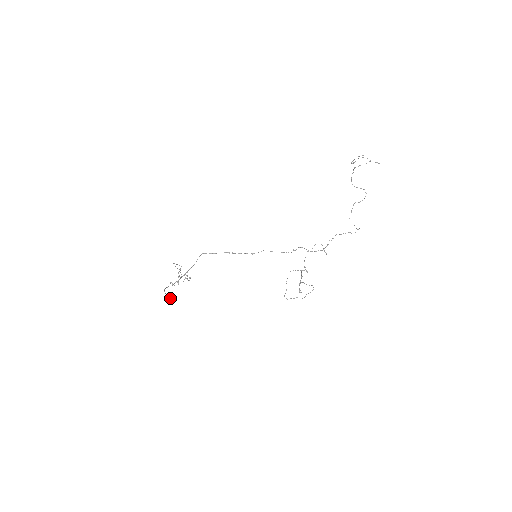
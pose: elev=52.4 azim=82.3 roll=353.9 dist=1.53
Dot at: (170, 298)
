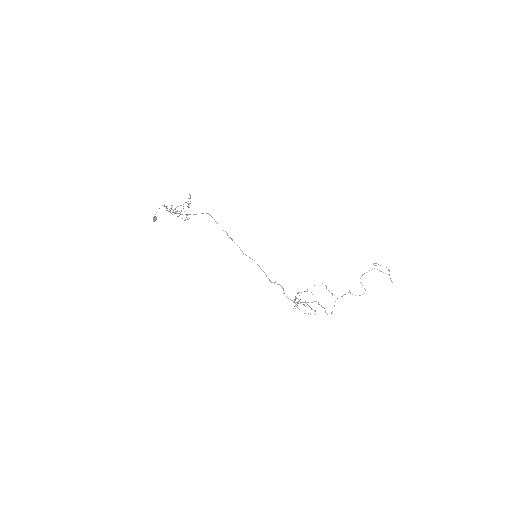
Dot at: (155, 216)
